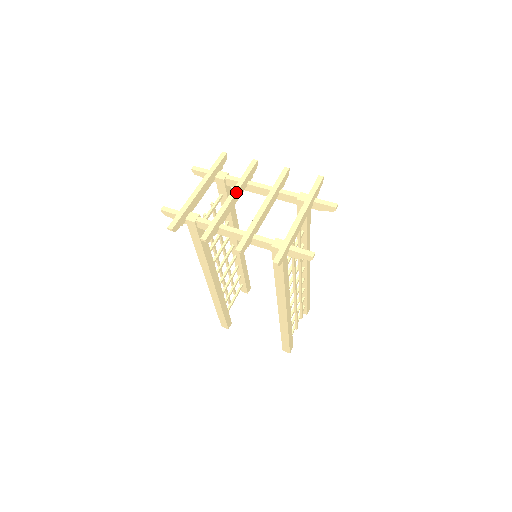
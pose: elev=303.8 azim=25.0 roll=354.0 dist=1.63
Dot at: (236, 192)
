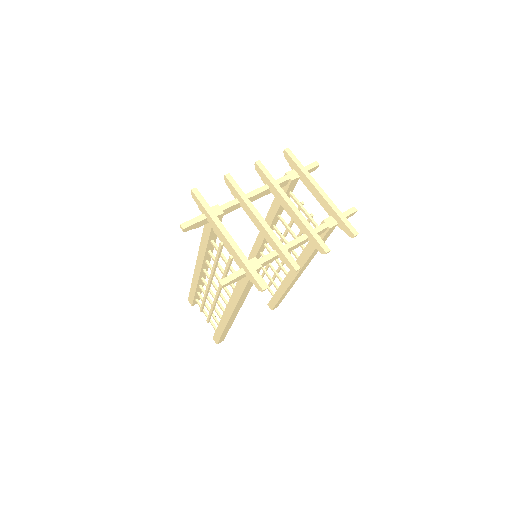
Dot at: (258, 213)
